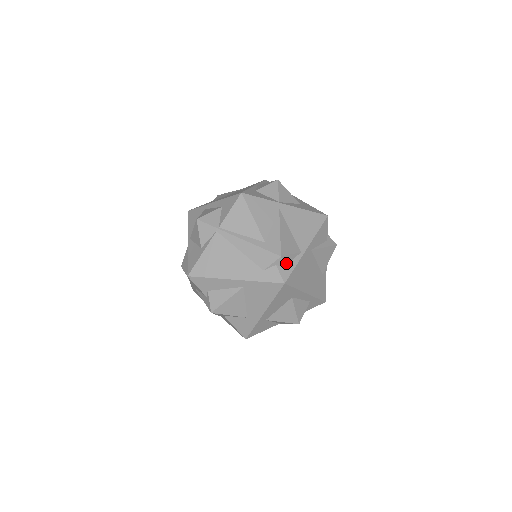
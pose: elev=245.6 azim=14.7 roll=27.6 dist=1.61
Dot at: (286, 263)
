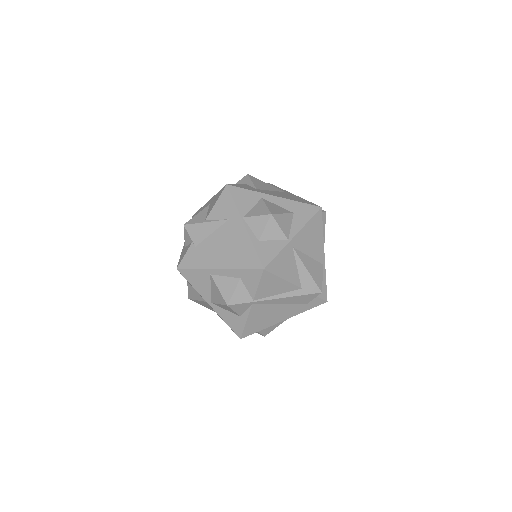
Dot at: occluded
